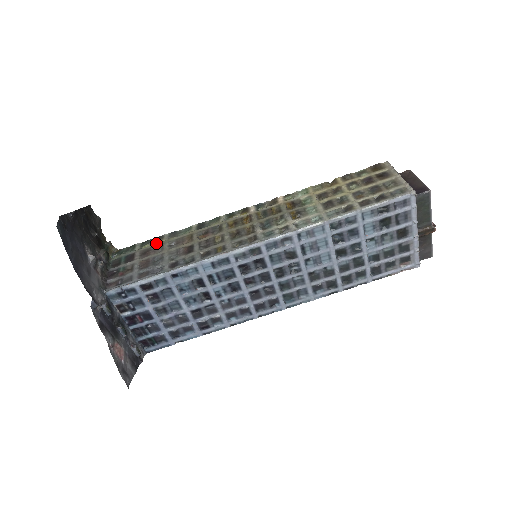
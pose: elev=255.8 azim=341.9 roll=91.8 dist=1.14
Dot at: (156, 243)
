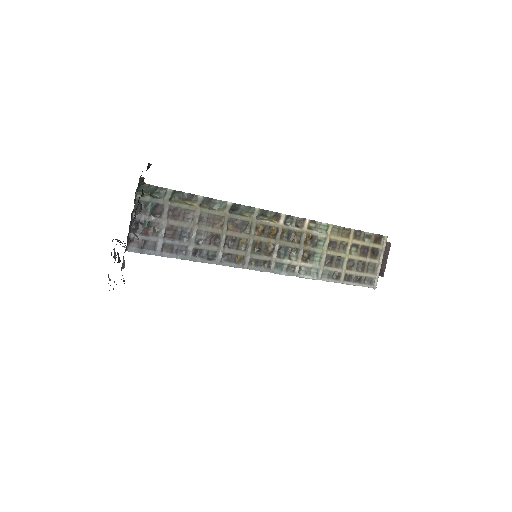
Dot at: (188, 205)
